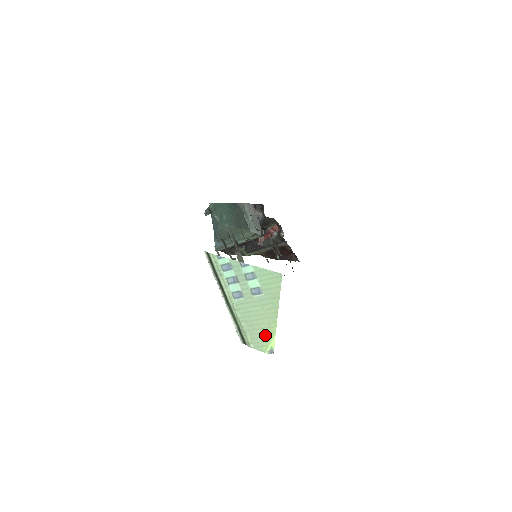
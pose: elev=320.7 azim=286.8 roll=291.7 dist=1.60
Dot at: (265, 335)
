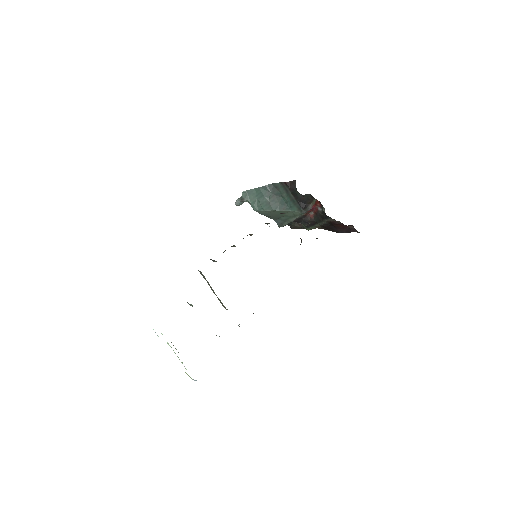
Dot at: occluded
